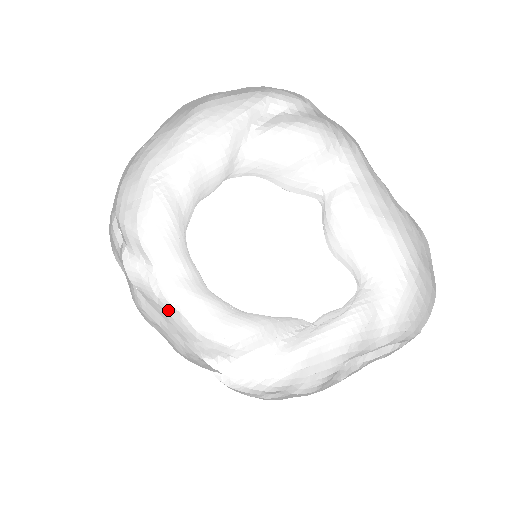
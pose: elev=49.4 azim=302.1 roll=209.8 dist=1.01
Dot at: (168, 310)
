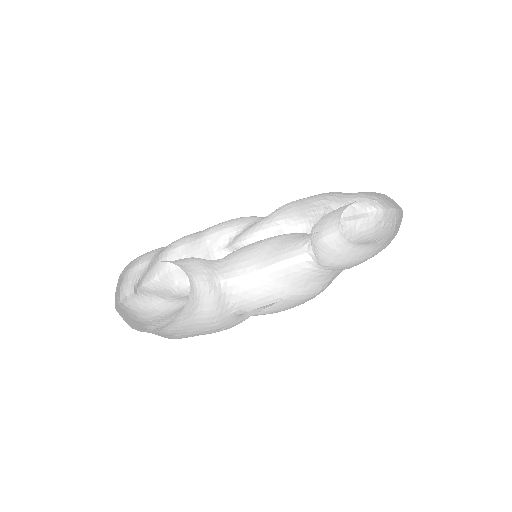
Dot at: (179, 254)
